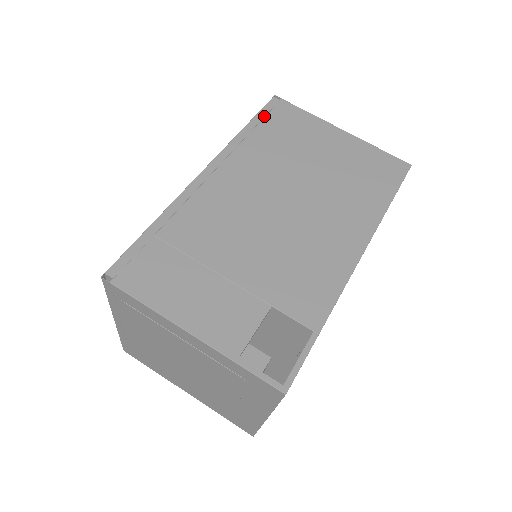
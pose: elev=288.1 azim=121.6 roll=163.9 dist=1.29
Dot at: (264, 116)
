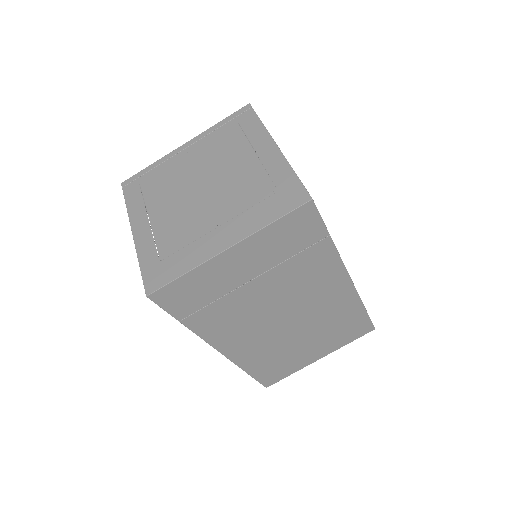
Dot at: occluded
